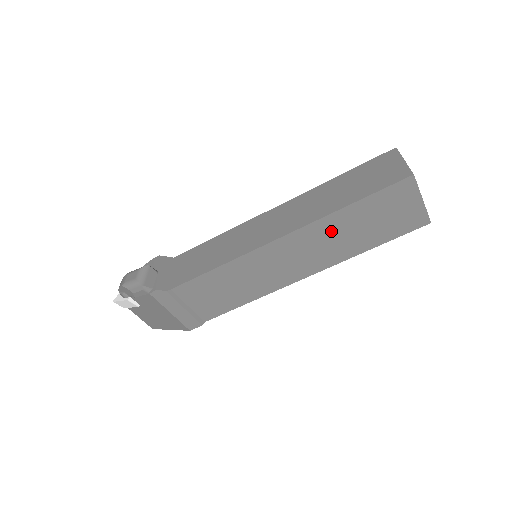
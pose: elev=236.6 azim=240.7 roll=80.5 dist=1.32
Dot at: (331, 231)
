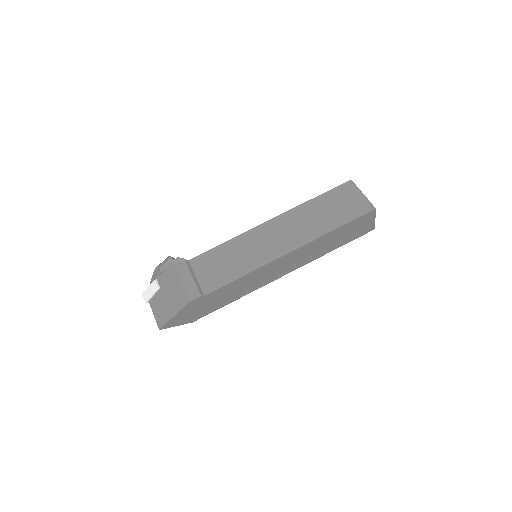
Dot at: (304, 215)
